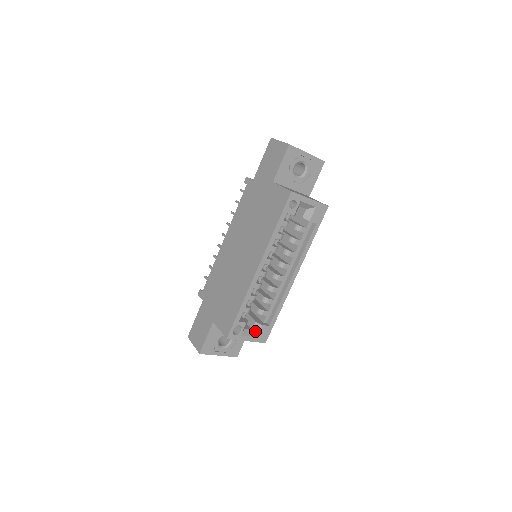
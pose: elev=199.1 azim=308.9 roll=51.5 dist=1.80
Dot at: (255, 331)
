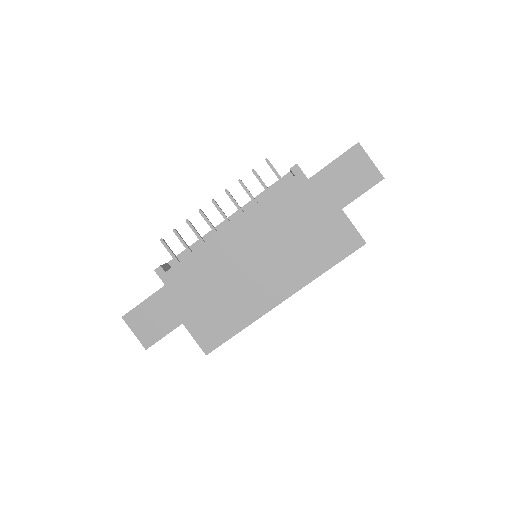
Dot at: occluded
